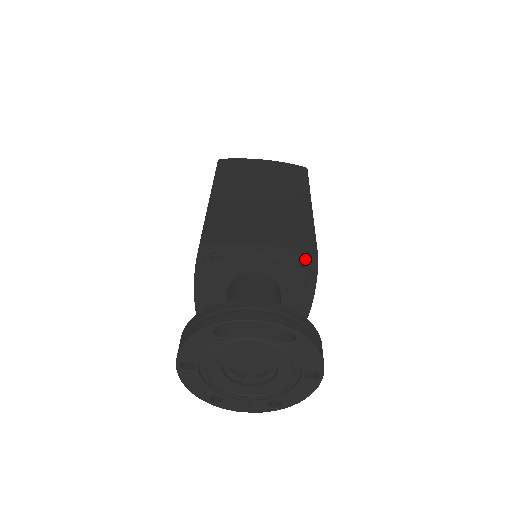
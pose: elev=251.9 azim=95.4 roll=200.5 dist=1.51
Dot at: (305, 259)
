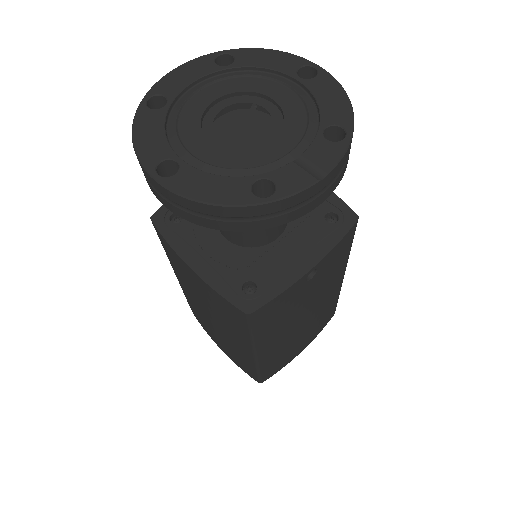
Dot at: occluded
